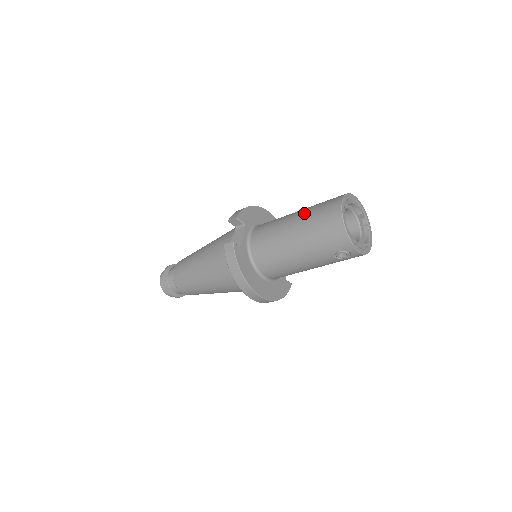
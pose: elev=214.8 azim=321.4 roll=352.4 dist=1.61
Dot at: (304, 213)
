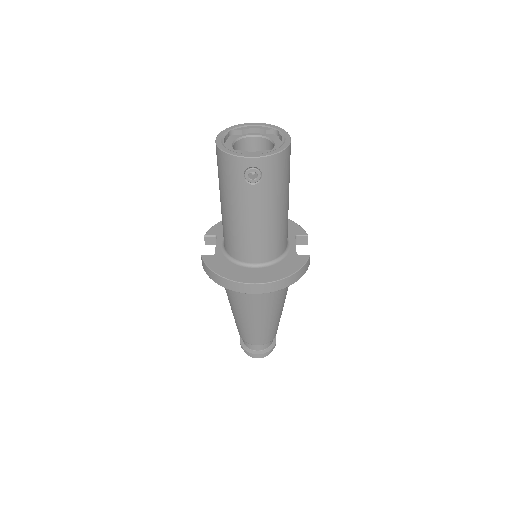
Dot at: occluded
